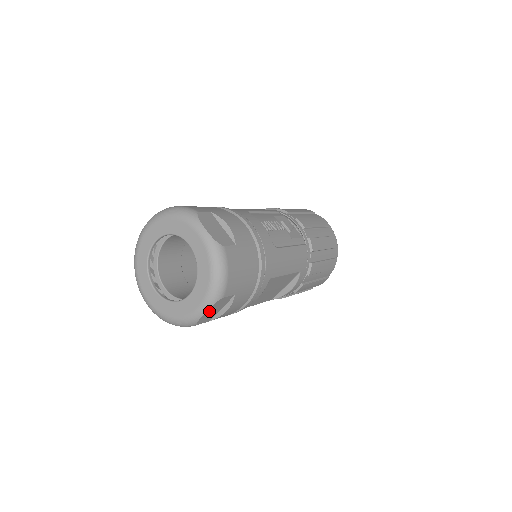
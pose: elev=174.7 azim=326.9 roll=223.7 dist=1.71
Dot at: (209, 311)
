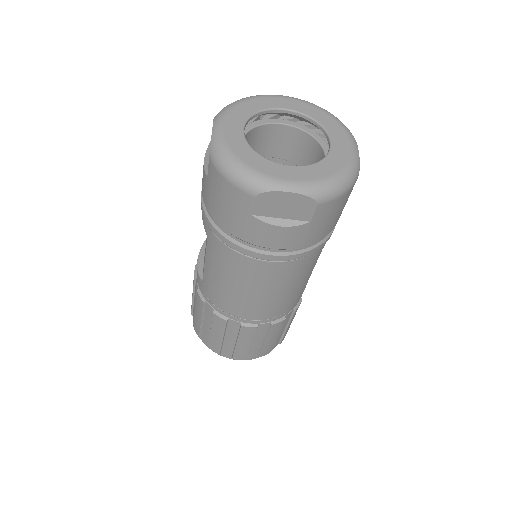
Dot at: occluded
